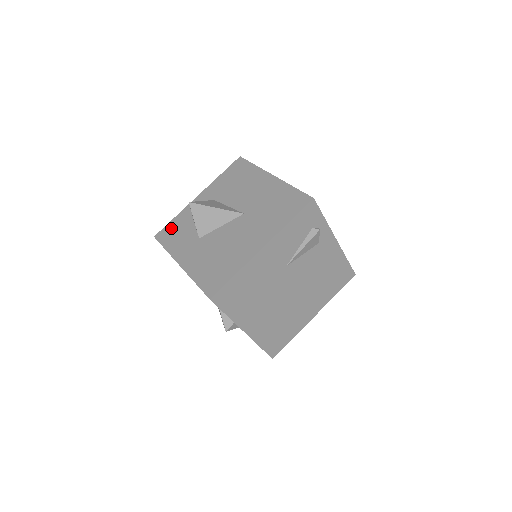
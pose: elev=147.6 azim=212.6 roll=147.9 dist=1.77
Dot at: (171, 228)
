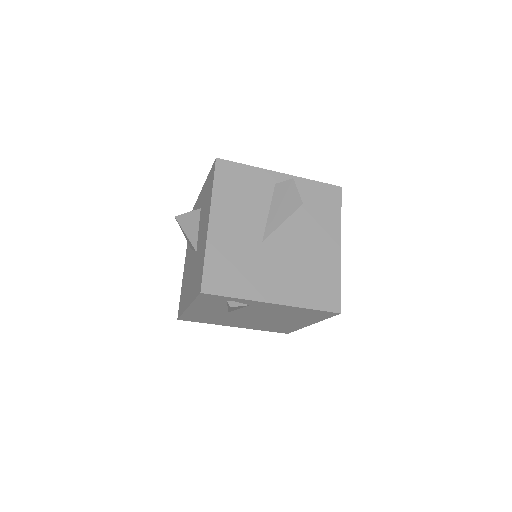
Dot at: occluded
